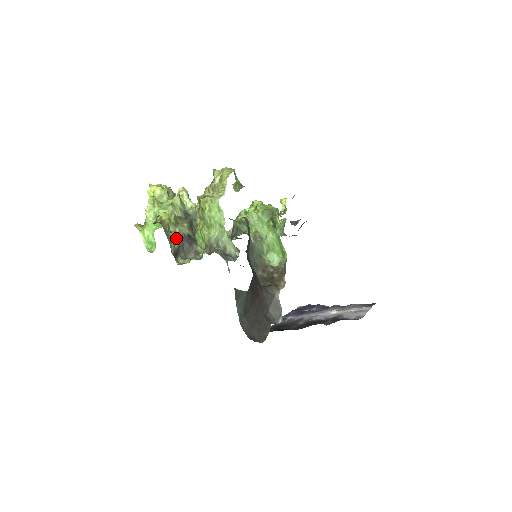
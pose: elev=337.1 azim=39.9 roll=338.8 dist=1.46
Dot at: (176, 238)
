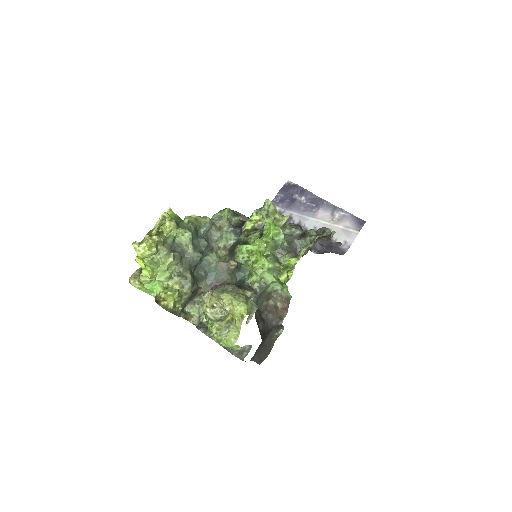
Dot at: (183, 306)
